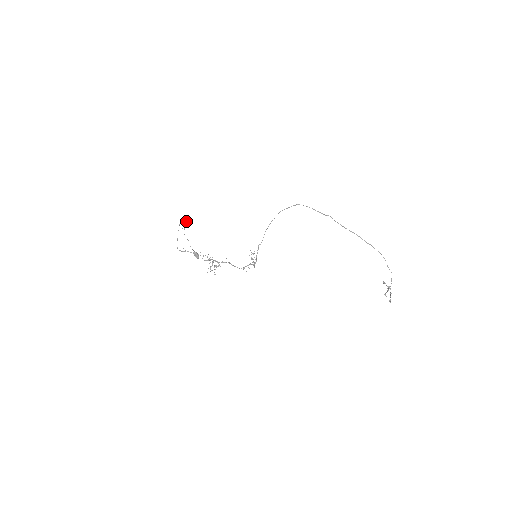
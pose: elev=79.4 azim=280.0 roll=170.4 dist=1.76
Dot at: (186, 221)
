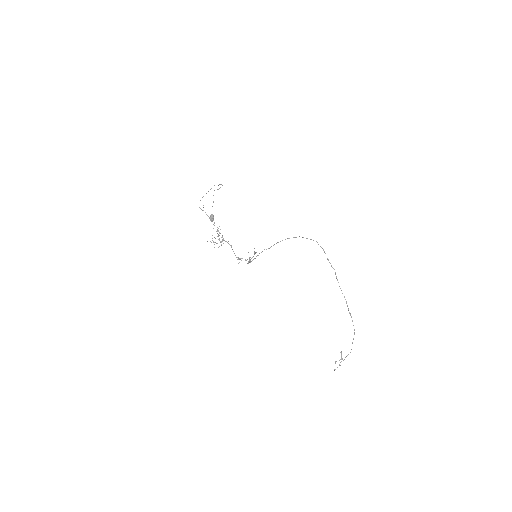
Dot at: (222, 185)
